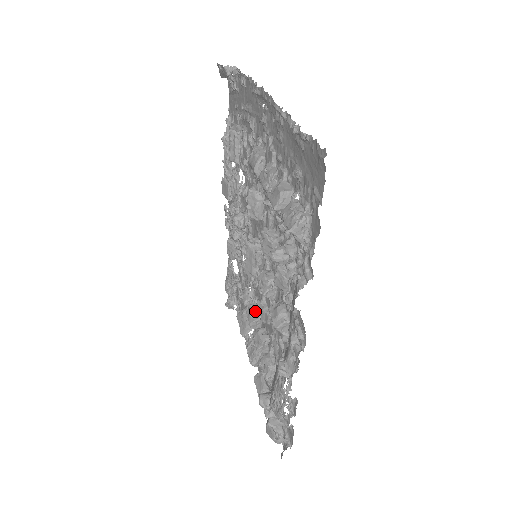
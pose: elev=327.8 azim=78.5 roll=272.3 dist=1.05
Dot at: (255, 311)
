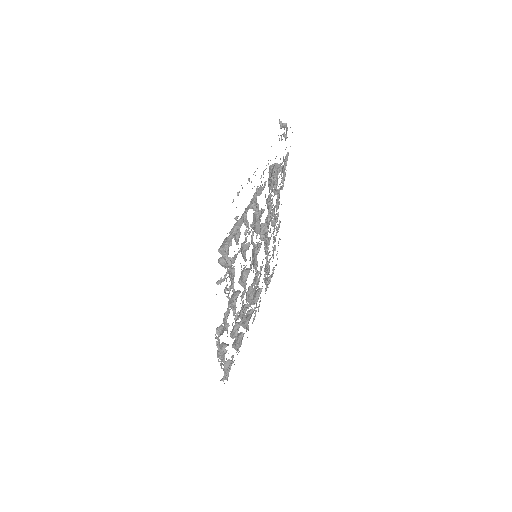
Dot at: (251, 292)
